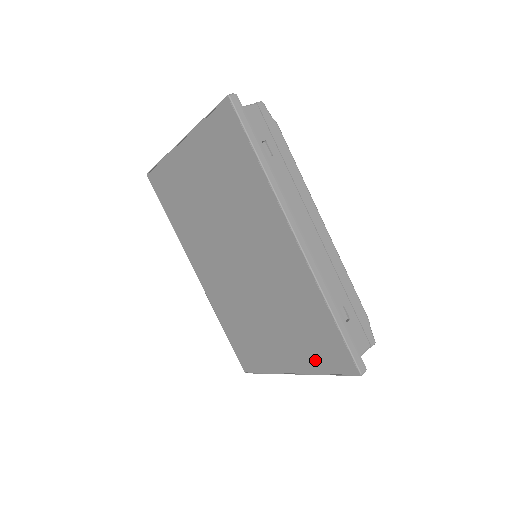
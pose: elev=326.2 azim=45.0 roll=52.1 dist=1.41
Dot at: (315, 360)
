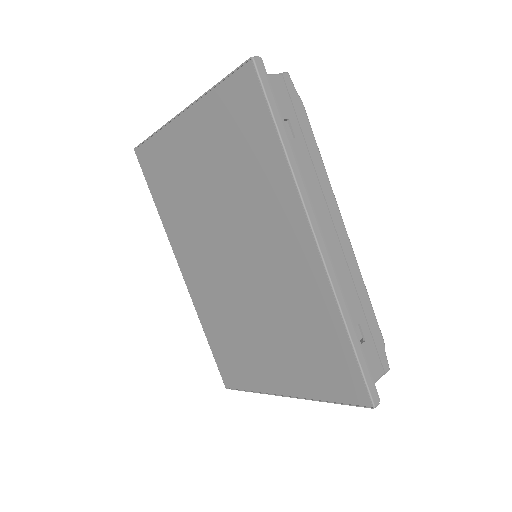
Dot at: (317, 384)
